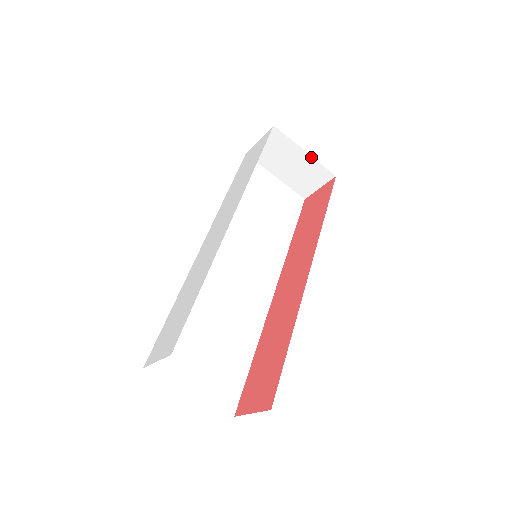
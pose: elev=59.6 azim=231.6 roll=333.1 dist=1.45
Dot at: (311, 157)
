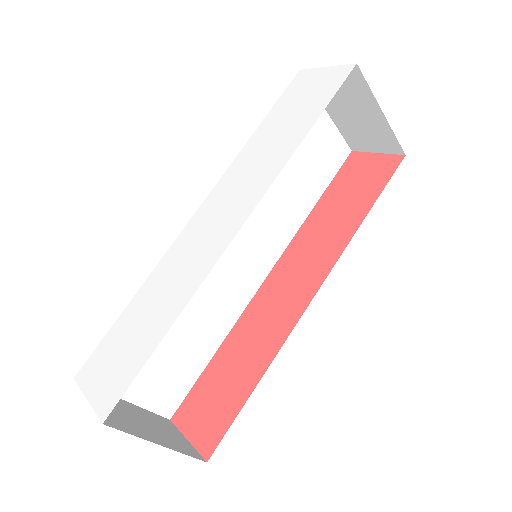
Dot at: (387, 122)
